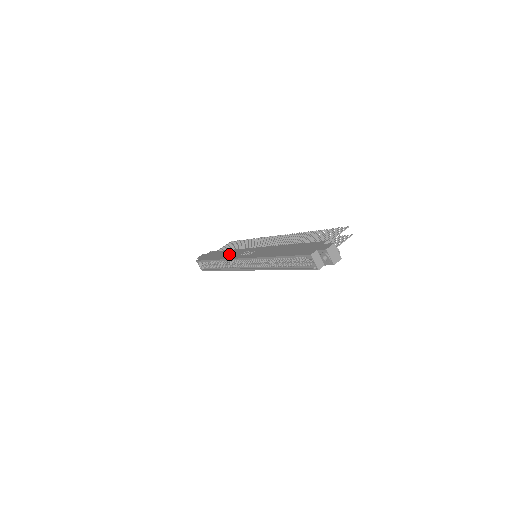
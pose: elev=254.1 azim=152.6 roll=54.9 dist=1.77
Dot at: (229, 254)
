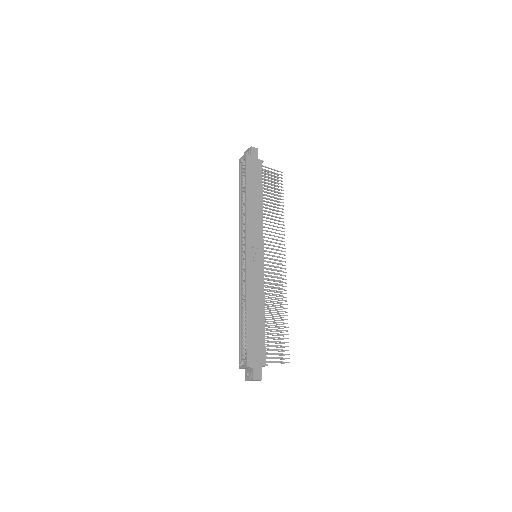
Dot at: (254, 215)
